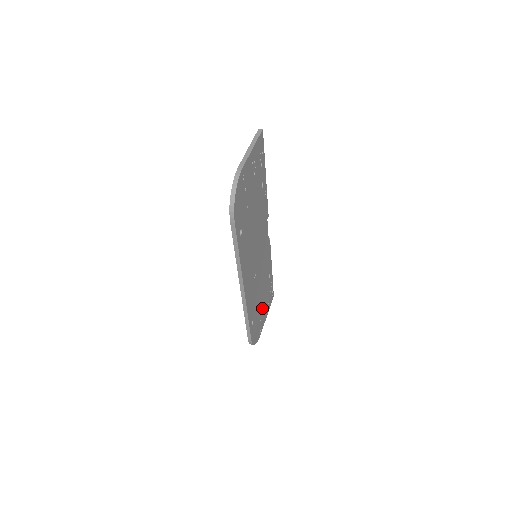
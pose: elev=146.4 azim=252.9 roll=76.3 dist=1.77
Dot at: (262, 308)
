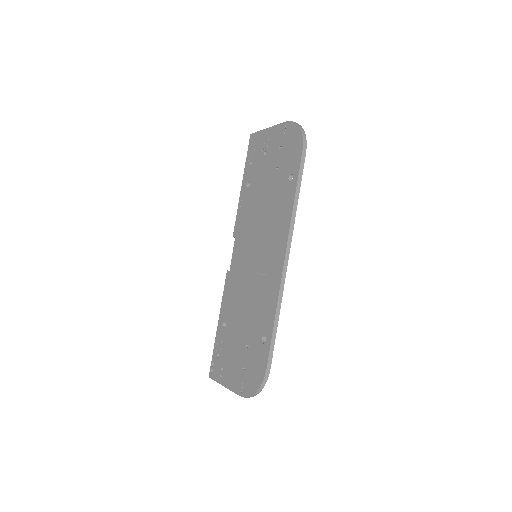
Dot at: occluded
